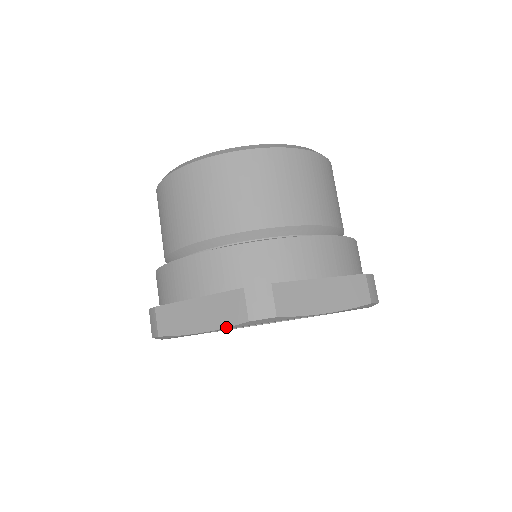
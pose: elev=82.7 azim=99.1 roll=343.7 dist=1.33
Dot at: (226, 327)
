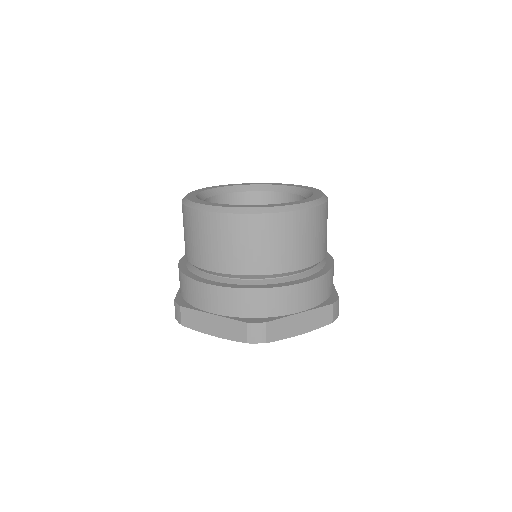
Dot at: (231, 340)
